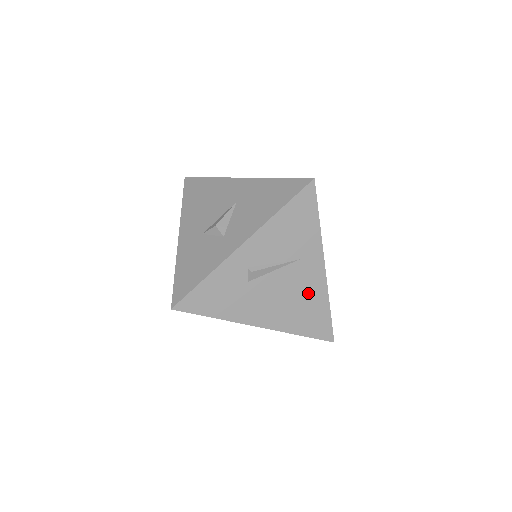
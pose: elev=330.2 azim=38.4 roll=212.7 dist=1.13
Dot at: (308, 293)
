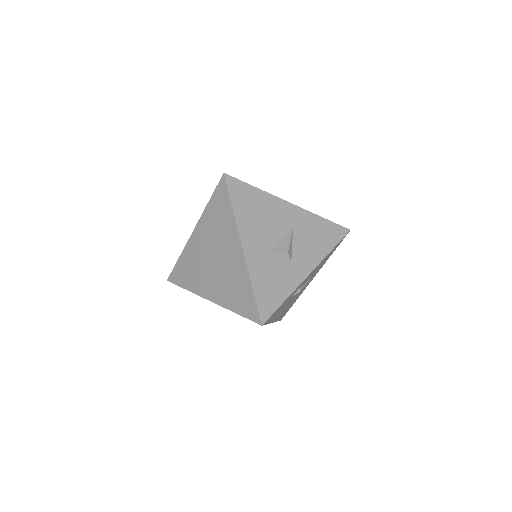
Dot at: occluded
